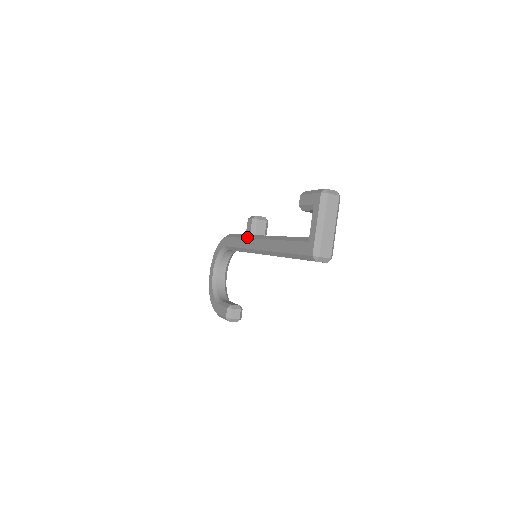
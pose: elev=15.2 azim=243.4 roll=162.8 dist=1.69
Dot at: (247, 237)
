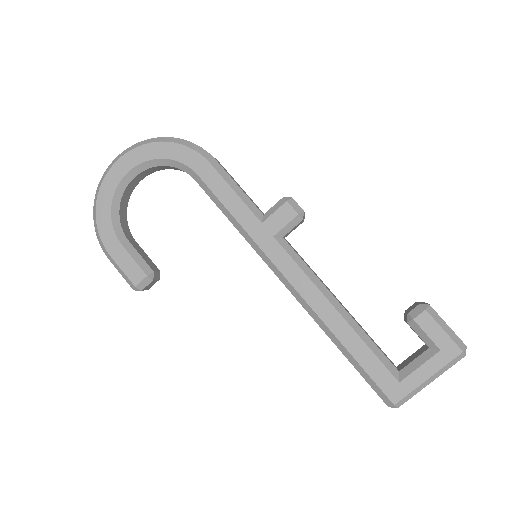
Dot at: (268, 228)
